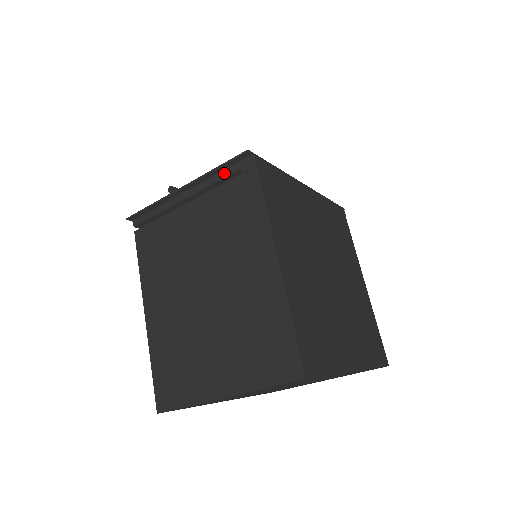
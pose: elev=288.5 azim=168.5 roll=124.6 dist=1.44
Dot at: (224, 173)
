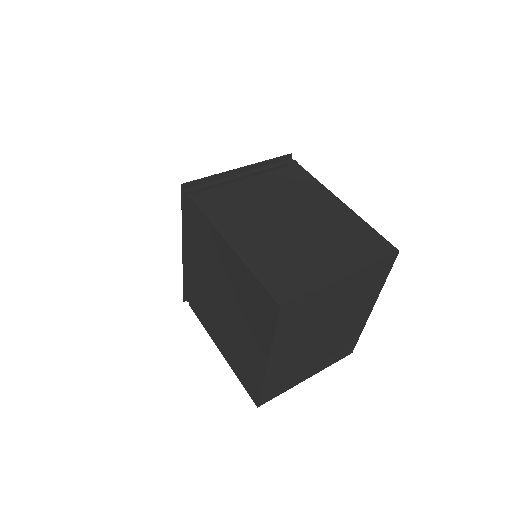
Dot at: (272, 165)
